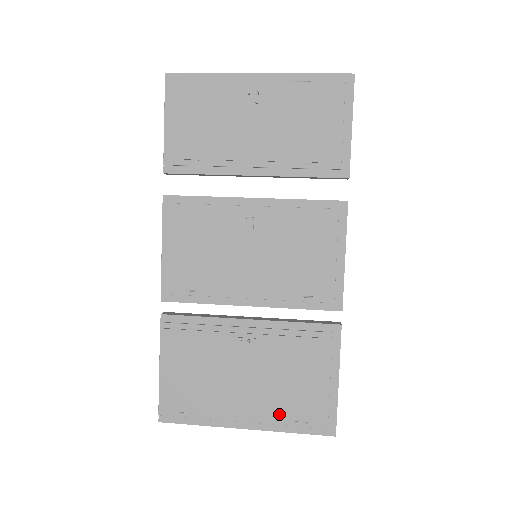
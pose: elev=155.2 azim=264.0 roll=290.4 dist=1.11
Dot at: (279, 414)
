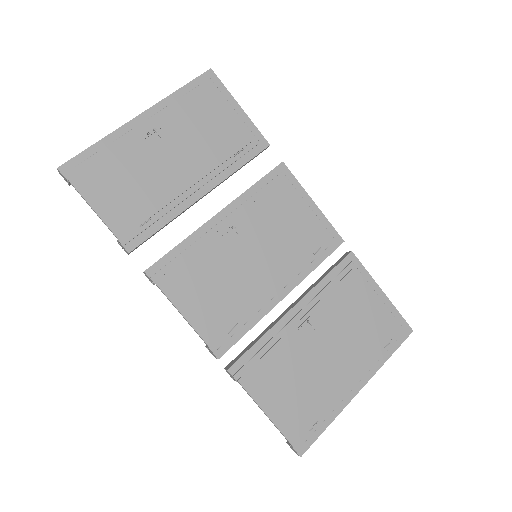
Dot at: (371, 354)
